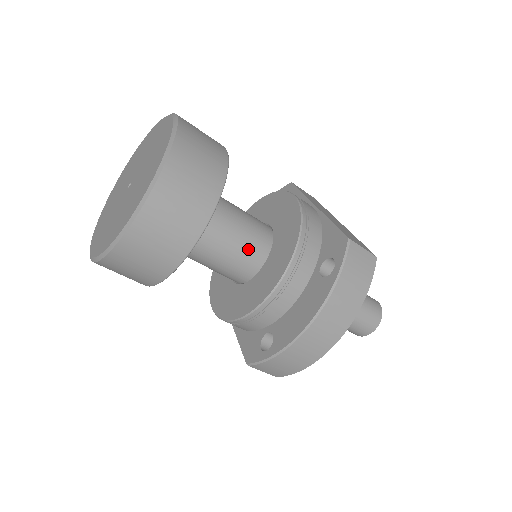
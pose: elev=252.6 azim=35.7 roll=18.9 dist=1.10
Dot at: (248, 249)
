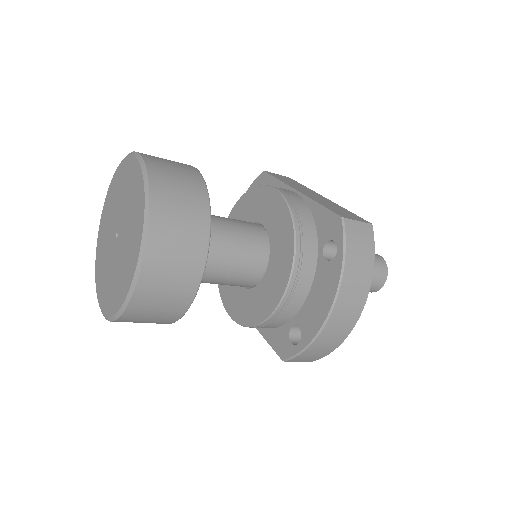
Dot at: (249, 256)
